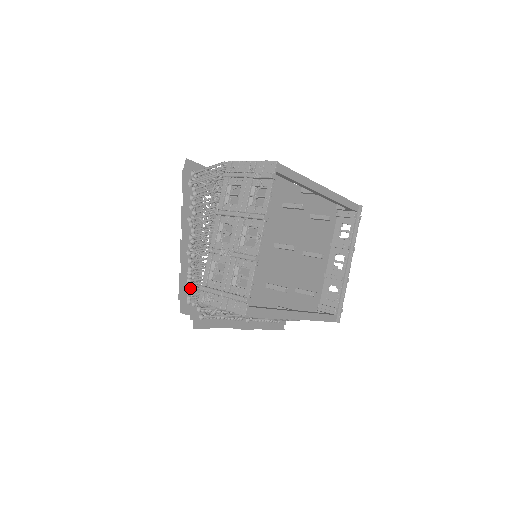
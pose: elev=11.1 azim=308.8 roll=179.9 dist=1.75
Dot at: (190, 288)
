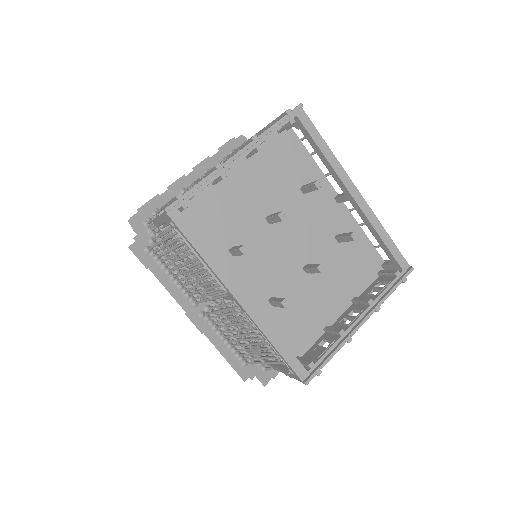
Dot at: (157, 210)
